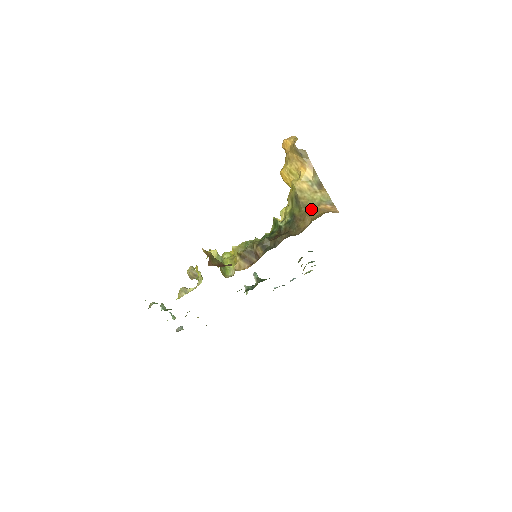
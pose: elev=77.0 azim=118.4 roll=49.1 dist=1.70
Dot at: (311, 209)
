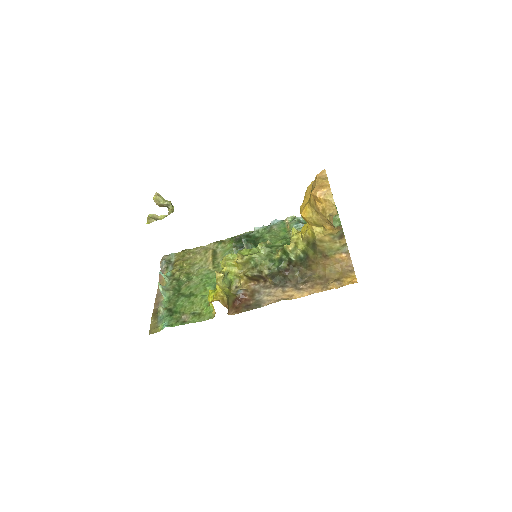
Dot at: (326, 257)
